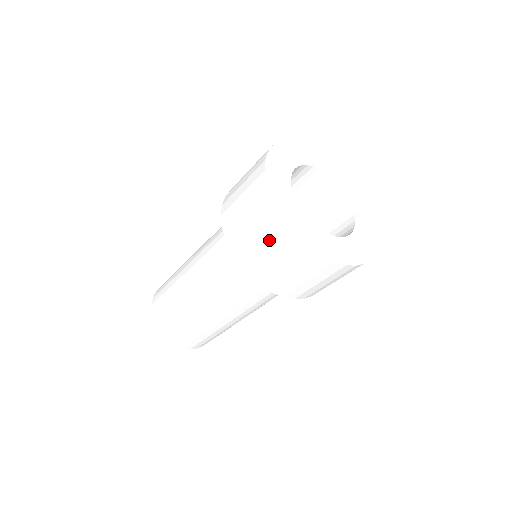
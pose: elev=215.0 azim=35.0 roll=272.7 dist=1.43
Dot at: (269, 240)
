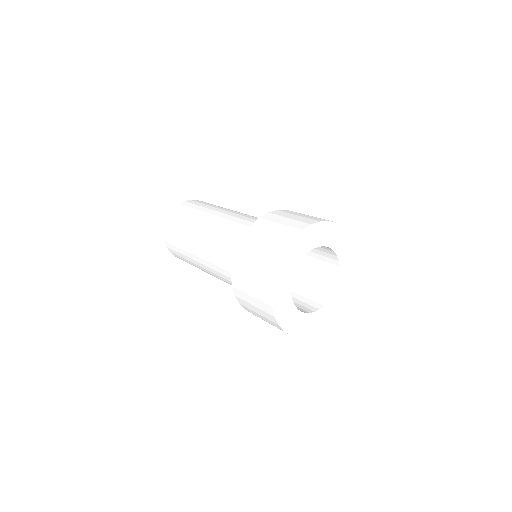
Dot at: occluded
